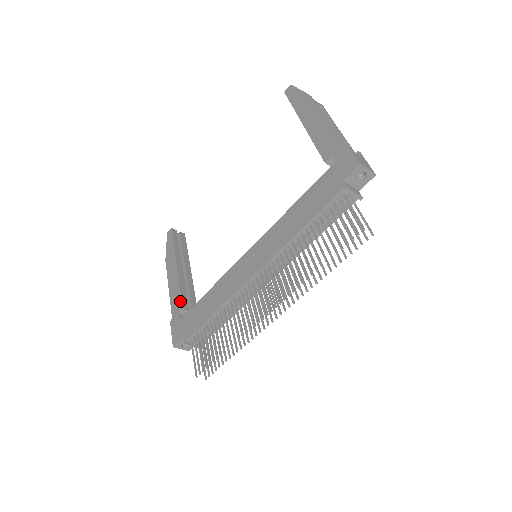
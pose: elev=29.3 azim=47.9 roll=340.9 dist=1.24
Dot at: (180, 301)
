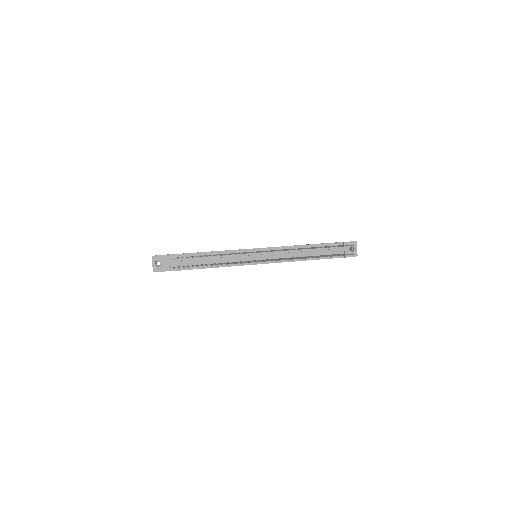
Dot at: occluded
